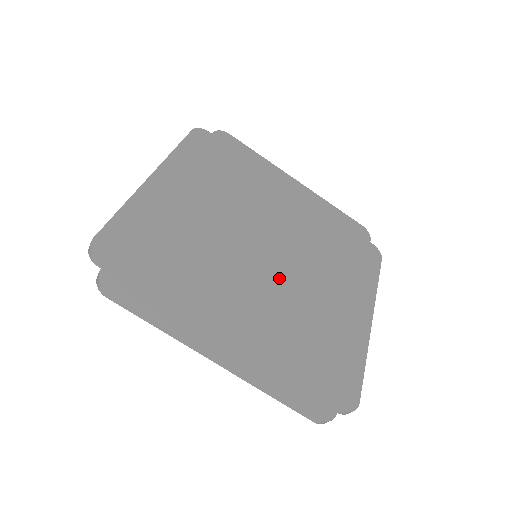
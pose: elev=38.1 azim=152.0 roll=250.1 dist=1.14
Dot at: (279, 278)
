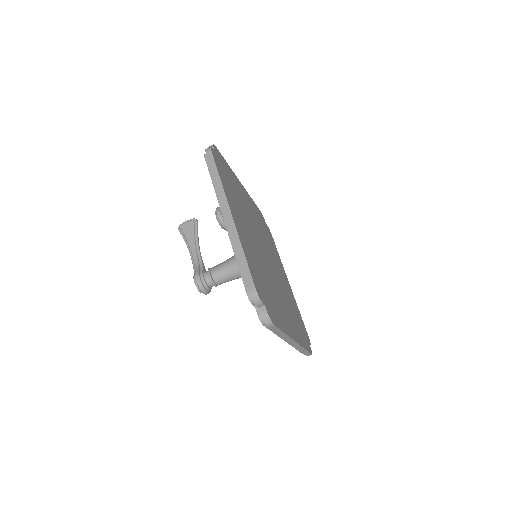
Dot at: (266, 263)
